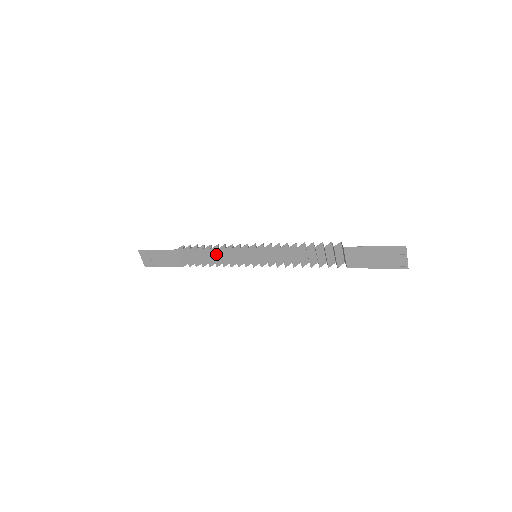
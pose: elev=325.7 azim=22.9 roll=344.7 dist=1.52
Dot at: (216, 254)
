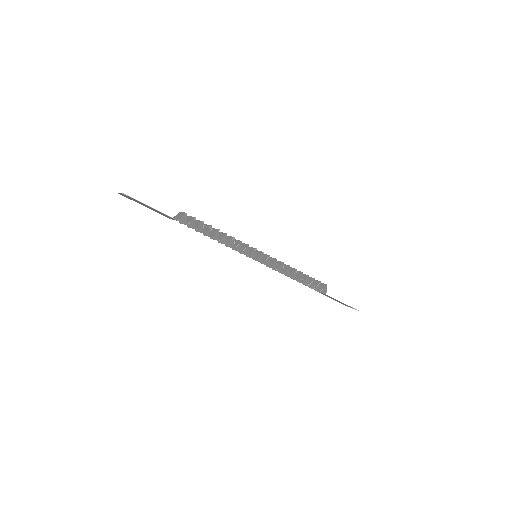
Dot at: (219, 237)
